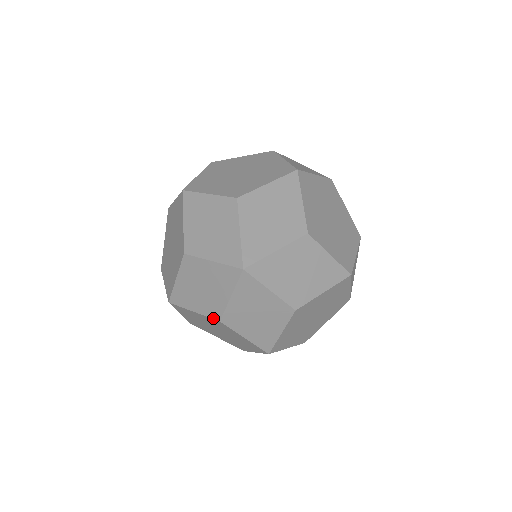
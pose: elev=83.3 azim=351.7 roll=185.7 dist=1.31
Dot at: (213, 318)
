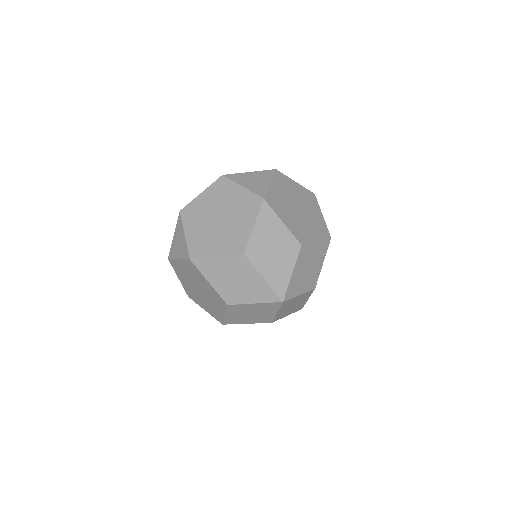
Dot at: (224, 299)
